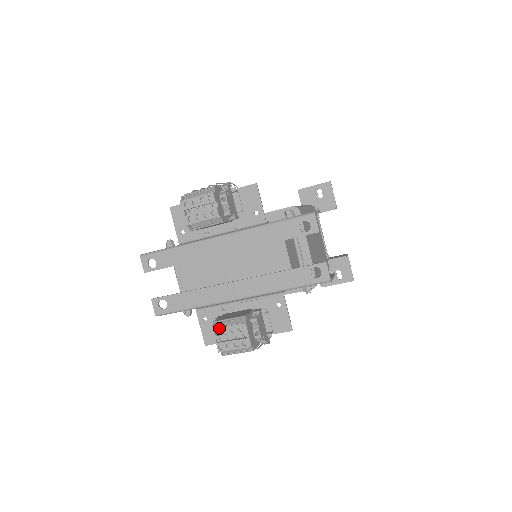
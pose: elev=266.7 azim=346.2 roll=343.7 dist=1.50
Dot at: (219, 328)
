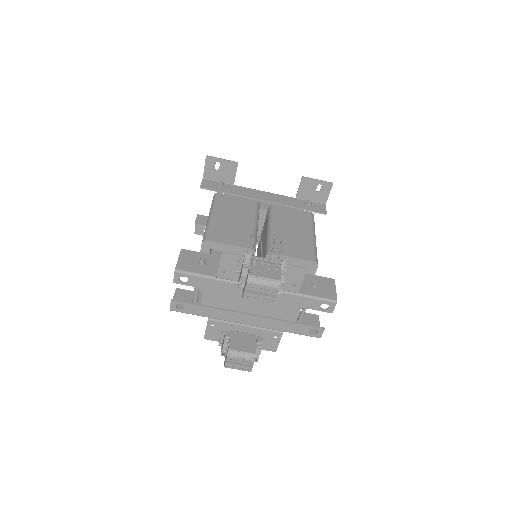
Dot at: (233, 357)
